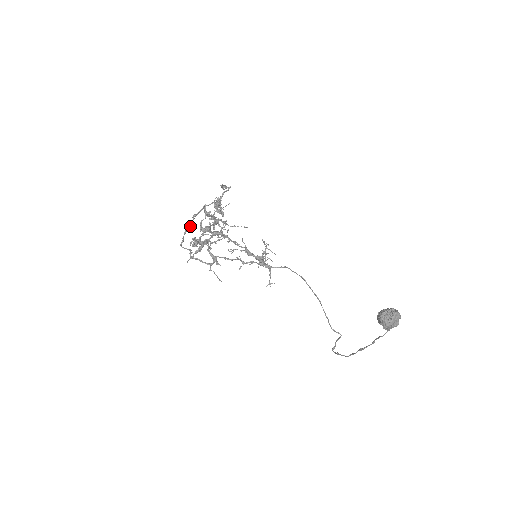
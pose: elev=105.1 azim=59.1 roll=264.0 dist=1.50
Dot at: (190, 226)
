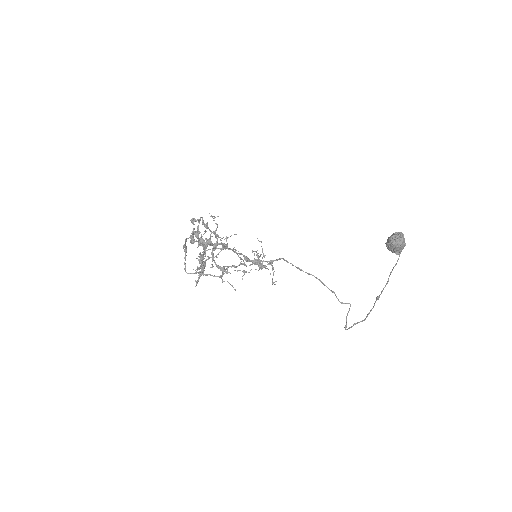
Dot at: (186, 252)
